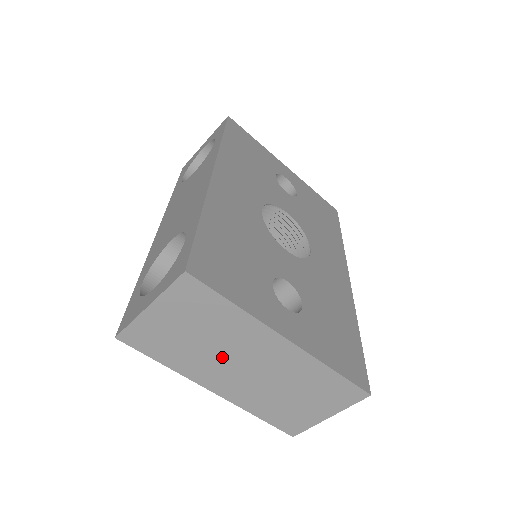
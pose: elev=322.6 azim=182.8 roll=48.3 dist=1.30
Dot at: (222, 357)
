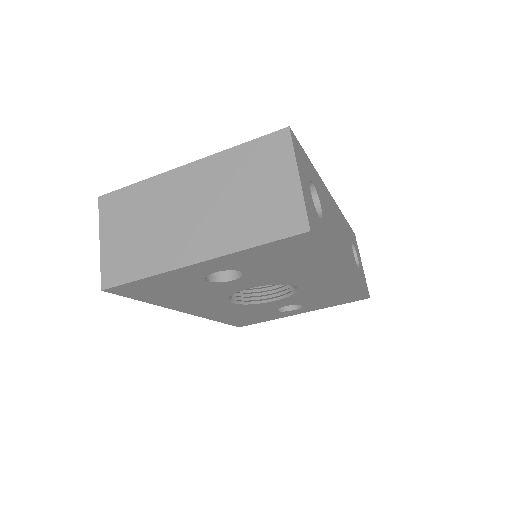
Dot at: (169, 225)
